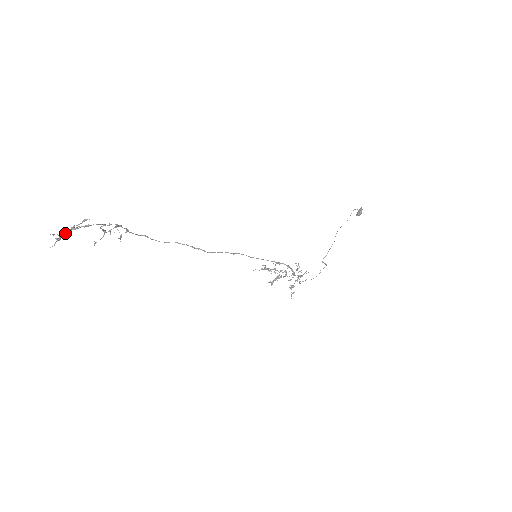
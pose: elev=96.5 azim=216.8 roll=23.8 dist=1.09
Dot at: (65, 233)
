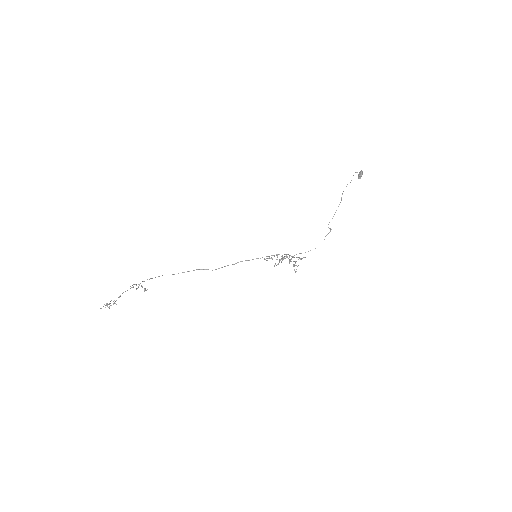
Dot at: (107, 306)
